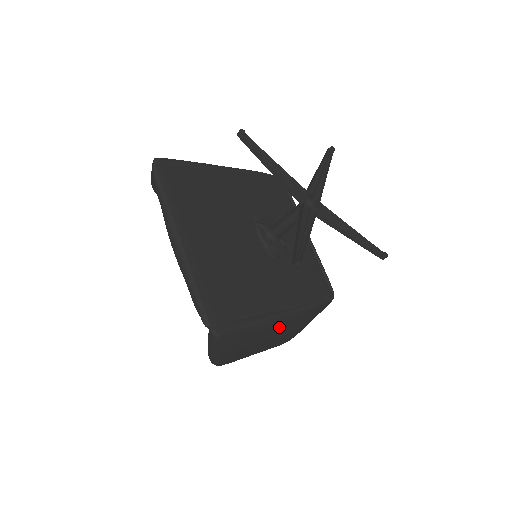
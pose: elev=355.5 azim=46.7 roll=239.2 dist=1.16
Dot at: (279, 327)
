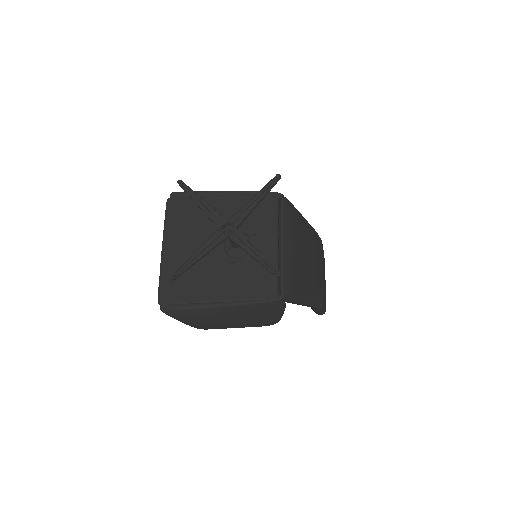
Dot at: (223, 313)
